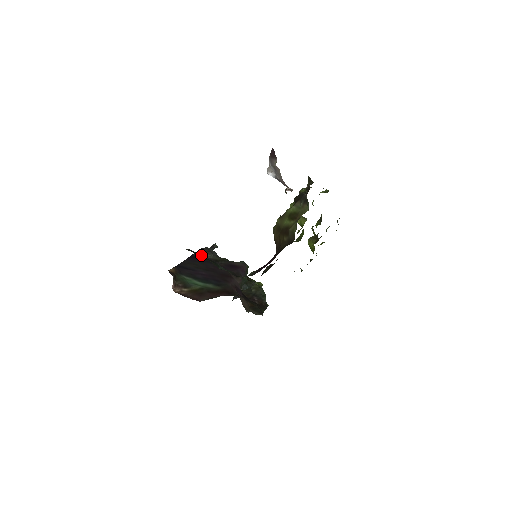
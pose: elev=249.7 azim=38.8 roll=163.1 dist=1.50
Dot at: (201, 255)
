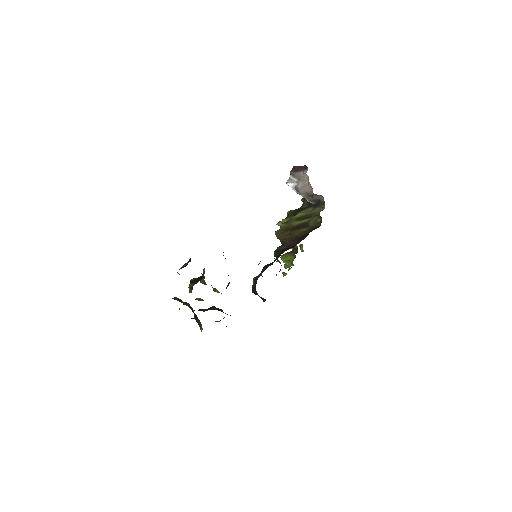
Dot at: occluded
